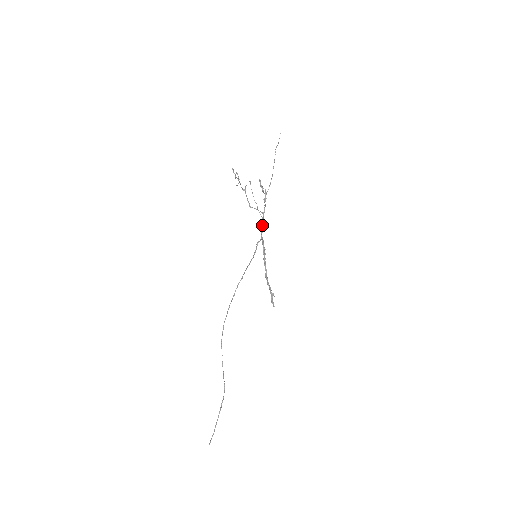
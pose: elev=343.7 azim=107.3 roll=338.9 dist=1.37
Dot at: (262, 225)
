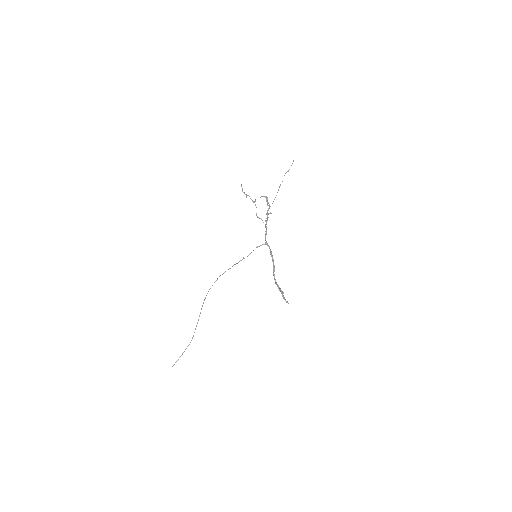
Dot at: (265, 233)
